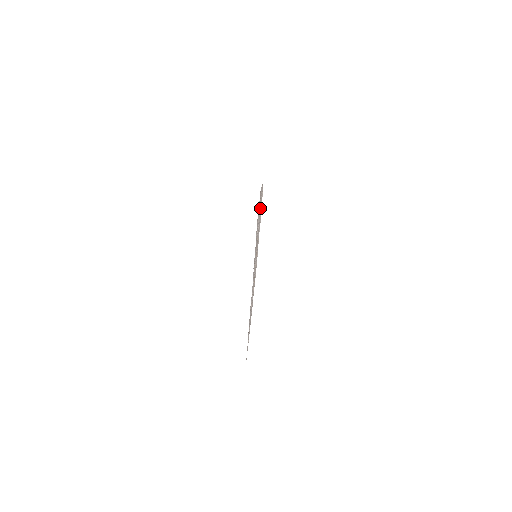
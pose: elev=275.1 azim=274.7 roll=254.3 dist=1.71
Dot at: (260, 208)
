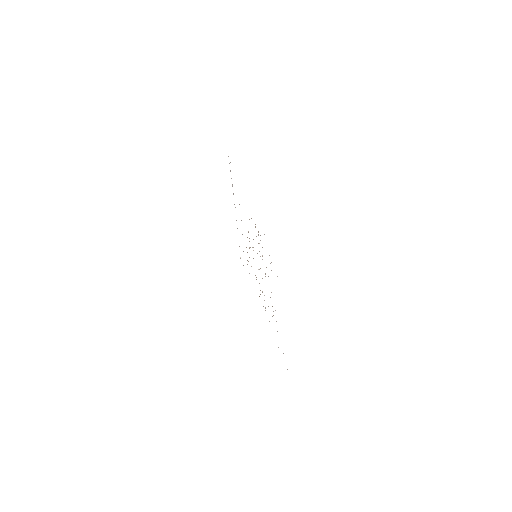
Dot at: occluded
